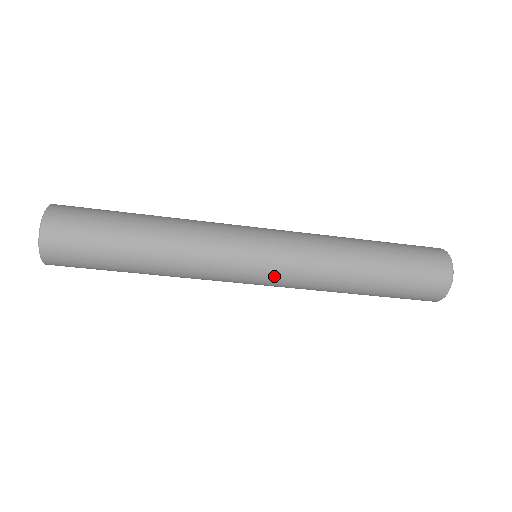
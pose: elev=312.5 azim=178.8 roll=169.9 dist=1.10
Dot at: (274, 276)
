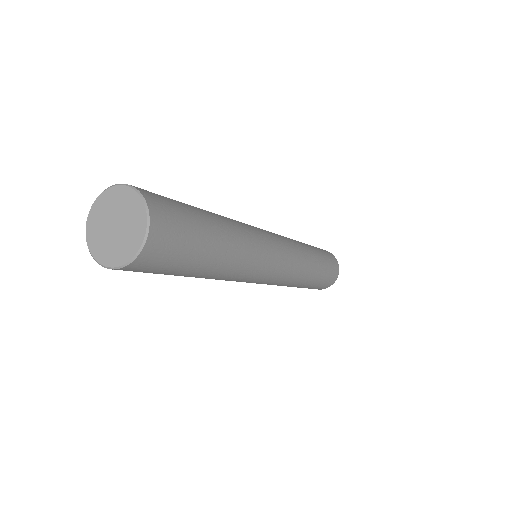
Dot at: (280, 275)
